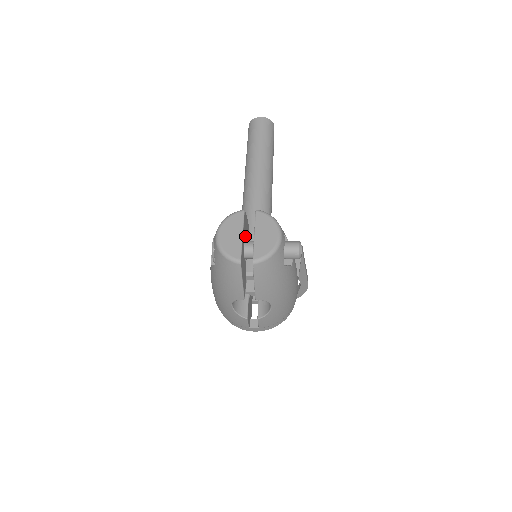
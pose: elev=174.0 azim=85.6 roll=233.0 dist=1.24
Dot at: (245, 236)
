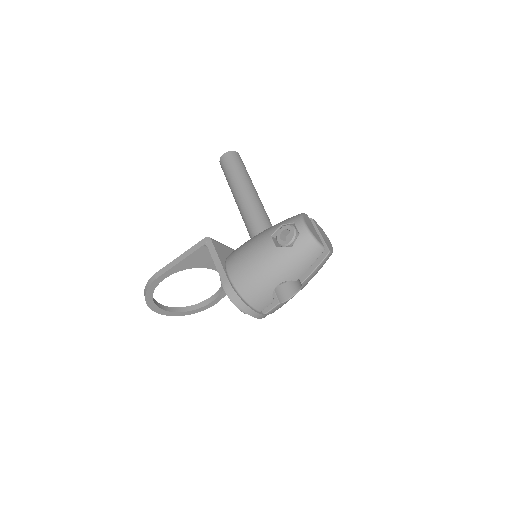
Dot at: occluded
